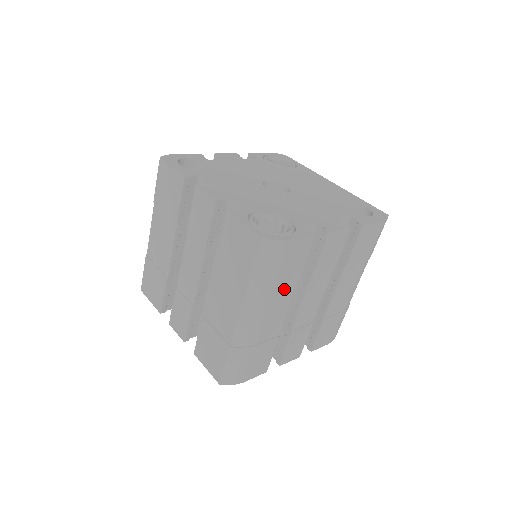
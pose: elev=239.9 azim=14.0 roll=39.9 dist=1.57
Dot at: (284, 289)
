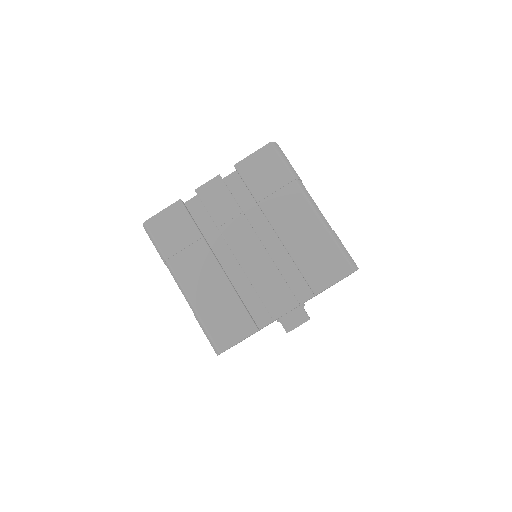
Dot at: occluded
